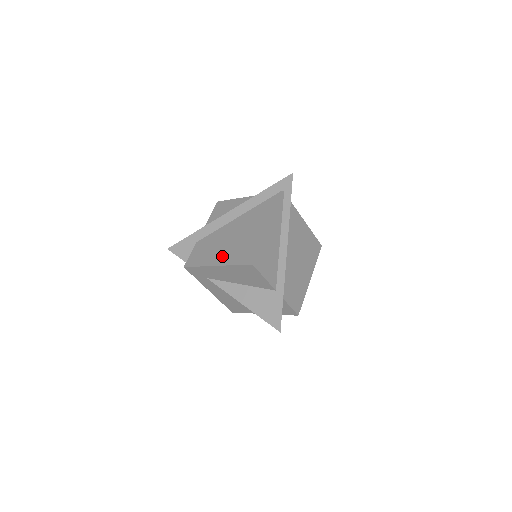
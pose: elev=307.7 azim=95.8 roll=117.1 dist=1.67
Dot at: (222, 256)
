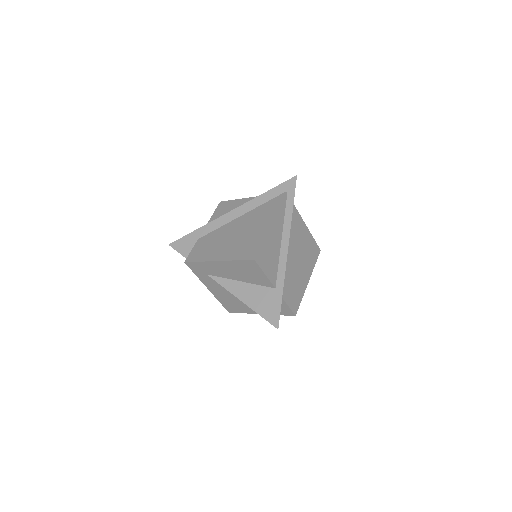
Dot at: (224, 252)
